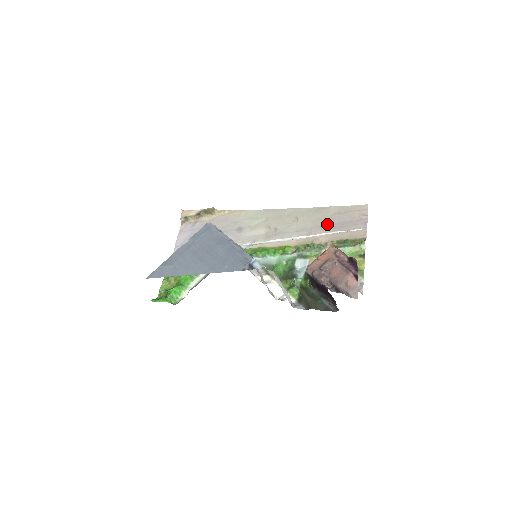
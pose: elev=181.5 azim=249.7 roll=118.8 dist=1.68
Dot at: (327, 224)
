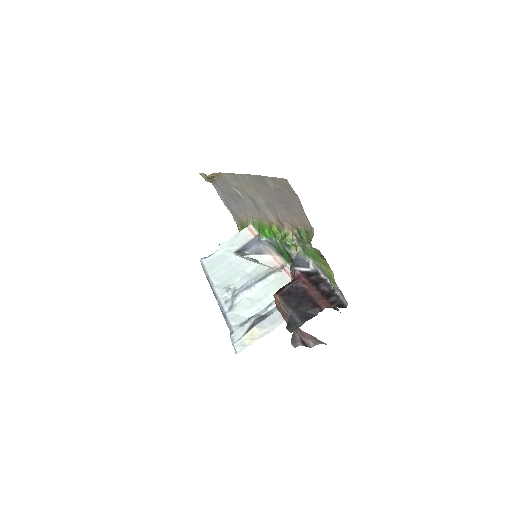
Dot at: (278, 202)
